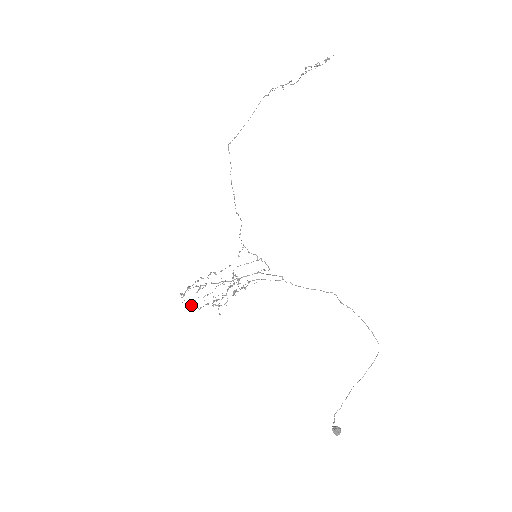
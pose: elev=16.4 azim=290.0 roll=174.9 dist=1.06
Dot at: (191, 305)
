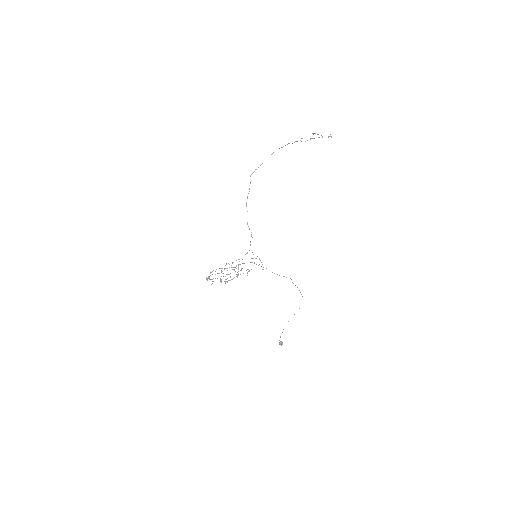
Dot at: occluded
